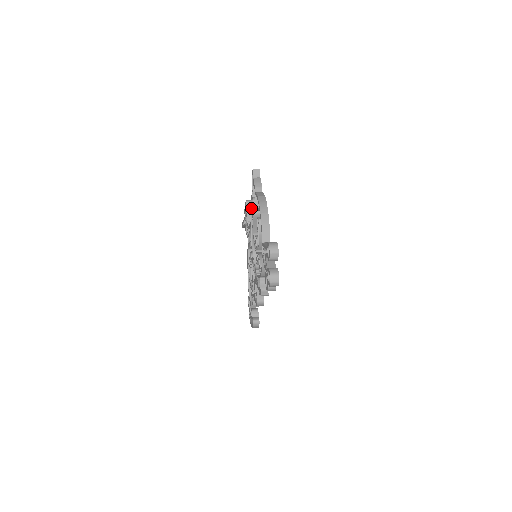
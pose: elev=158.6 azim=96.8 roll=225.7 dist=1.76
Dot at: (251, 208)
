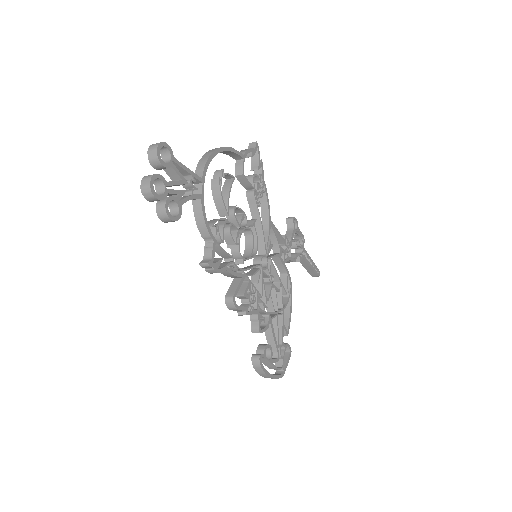
Dot at: (260, 200)
